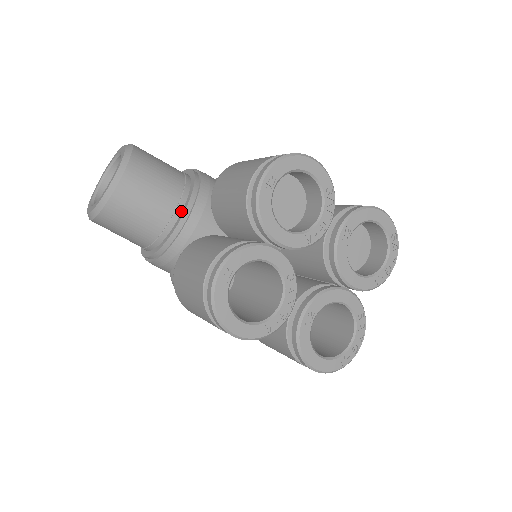
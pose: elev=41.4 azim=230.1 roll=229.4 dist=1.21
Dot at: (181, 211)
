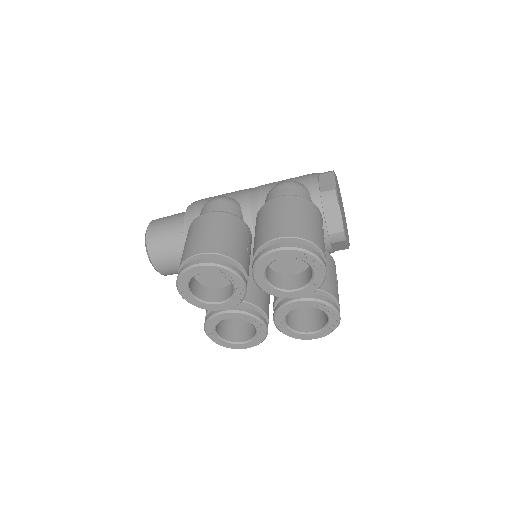
Dot at: occluded
